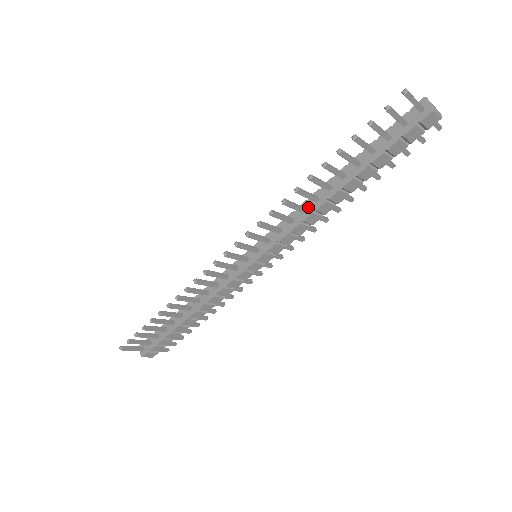
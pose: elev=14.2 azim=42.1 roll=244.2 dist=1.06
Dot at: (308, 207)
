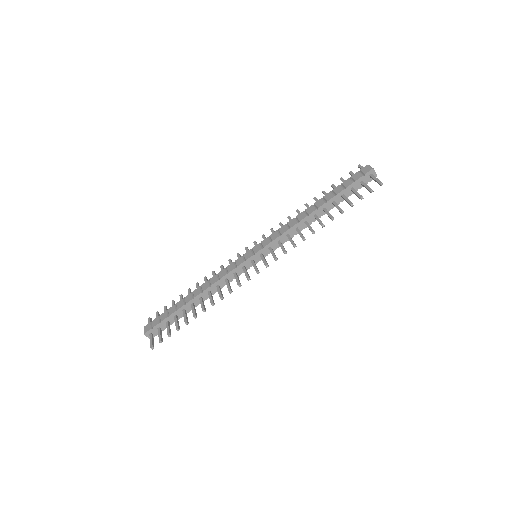
Dot at: (300, 227)
